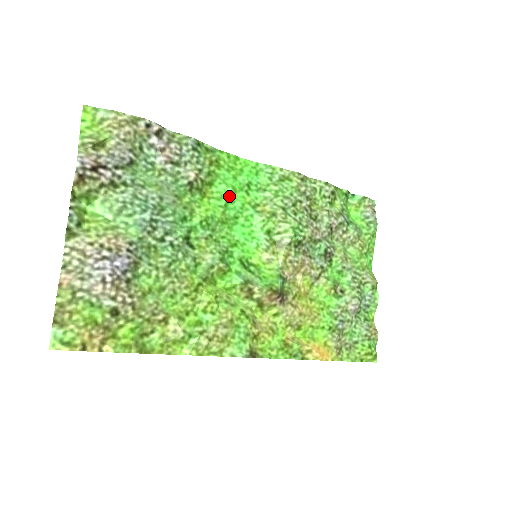
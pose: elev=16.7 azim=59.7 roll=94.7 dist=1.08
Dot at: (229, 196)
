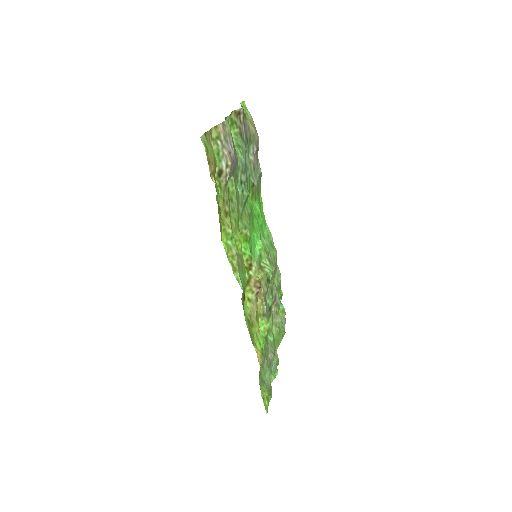
Dot at: (258, 215)
